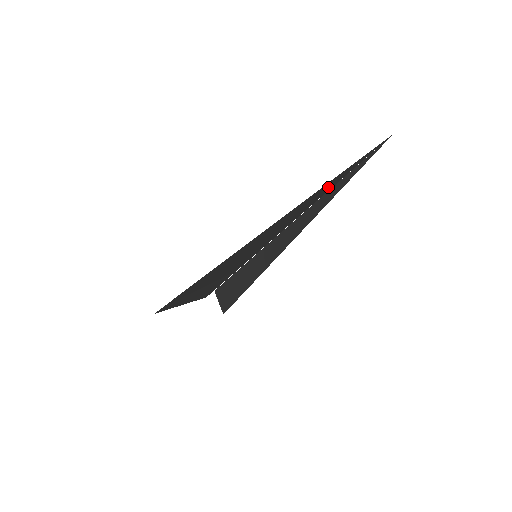
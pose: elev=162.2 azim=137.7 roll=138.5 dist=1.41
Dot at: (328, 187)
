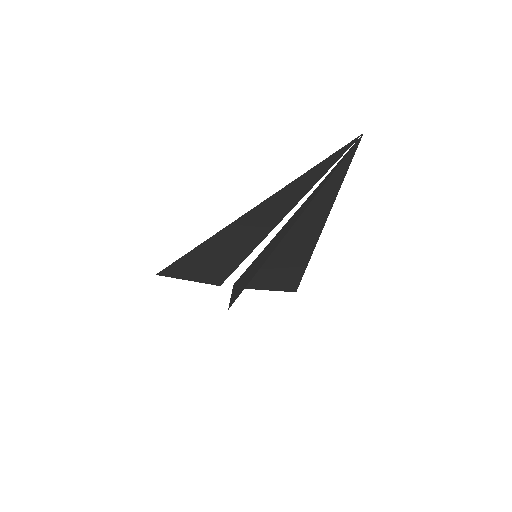
Dot at: (301, 188)
